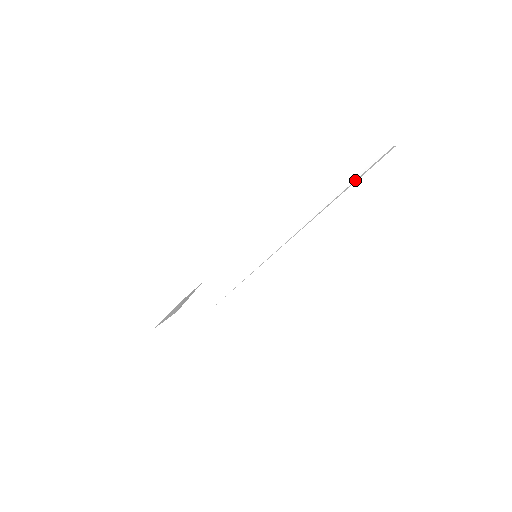
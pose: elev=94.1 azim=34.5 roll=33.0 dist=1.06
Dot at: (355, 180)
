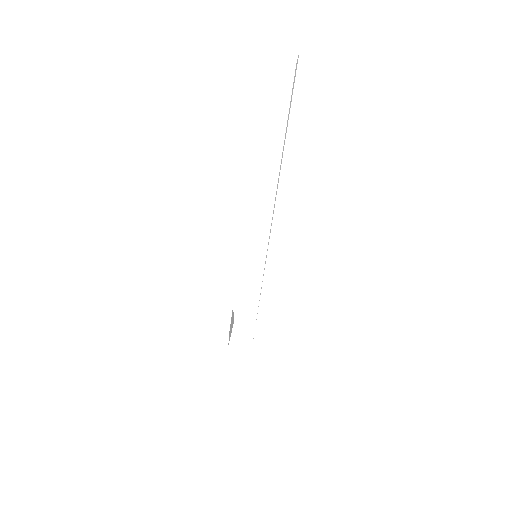
Dot at: (286, 128)
